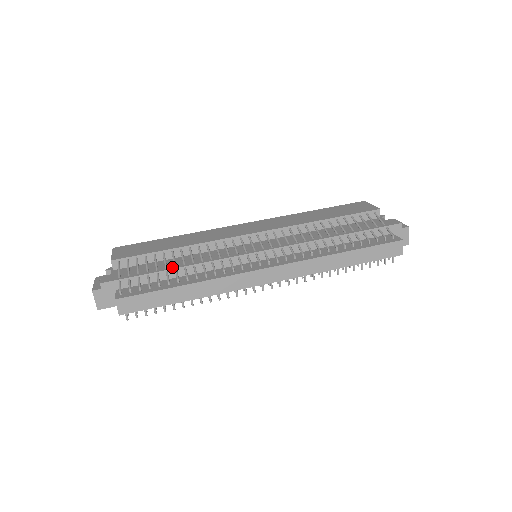
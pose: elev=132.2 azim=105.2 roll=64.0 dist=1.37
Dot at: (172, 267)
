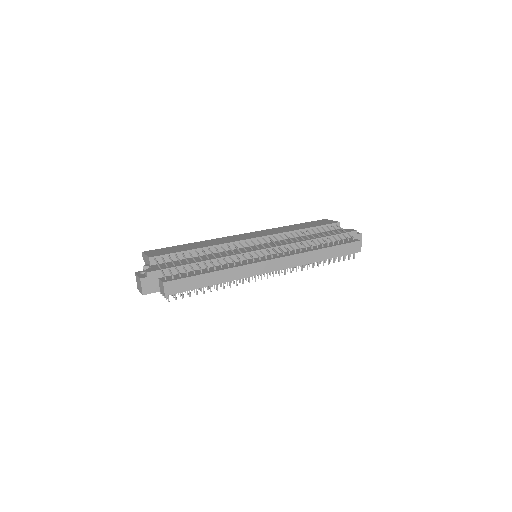
Dot at: (200, 260)
